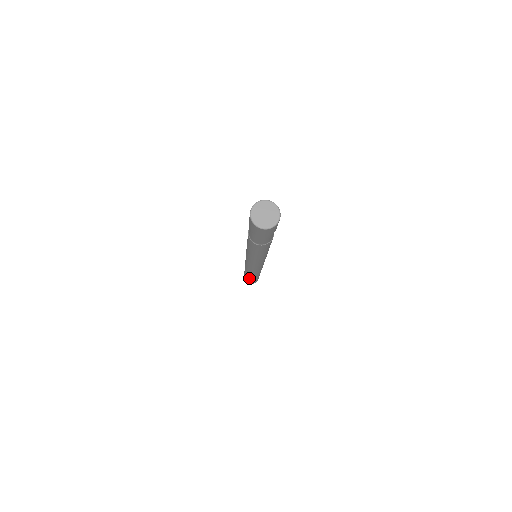
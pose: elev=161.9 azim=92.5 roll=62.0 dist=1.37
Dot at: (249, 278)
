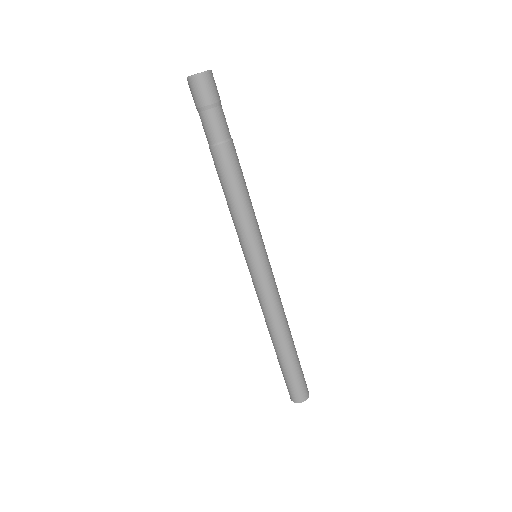
Dot at: (280, 358)
